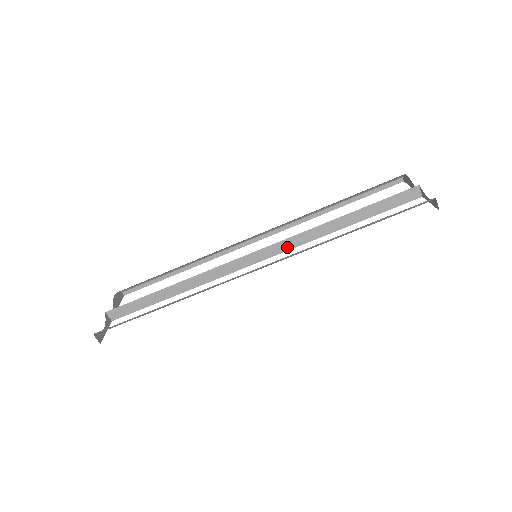
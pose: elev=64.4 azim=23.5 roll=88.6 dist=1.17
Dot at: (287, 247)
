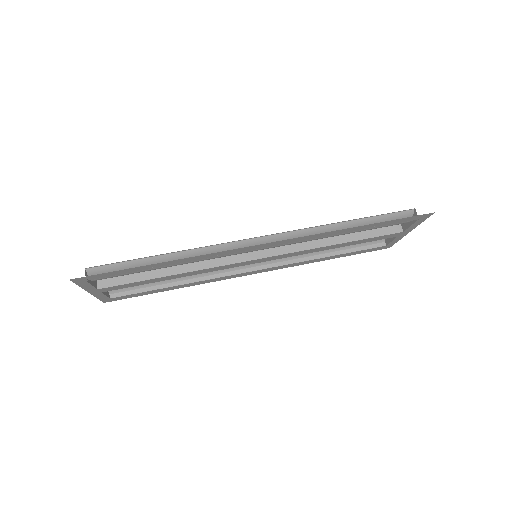
Dot at: (286, 250)
